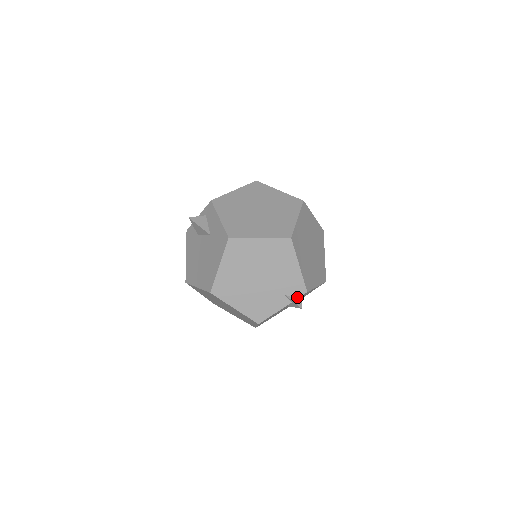
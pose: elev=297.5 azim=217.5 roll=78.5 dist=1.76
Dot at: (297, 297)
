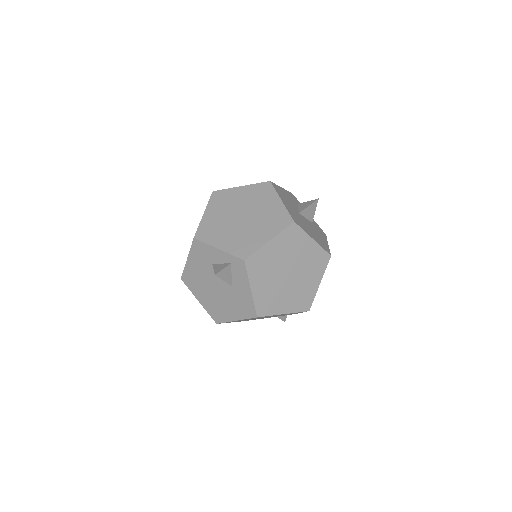
Dot at: (285, 315)
